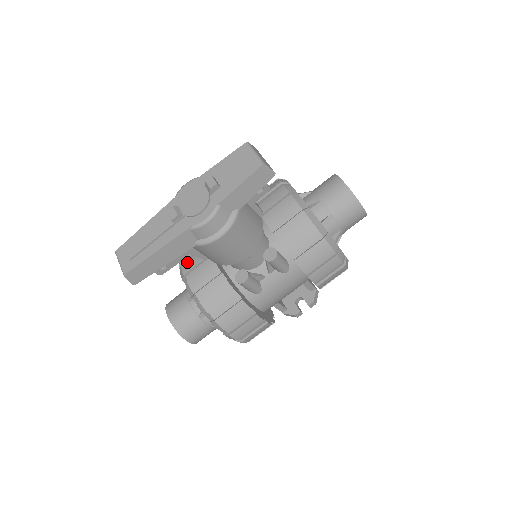
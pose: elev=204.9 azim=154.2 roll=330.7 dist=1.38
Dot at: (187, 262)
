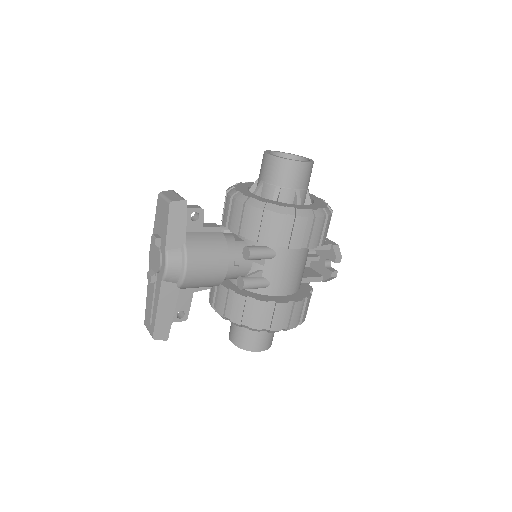
Dot at: (210, 296)
